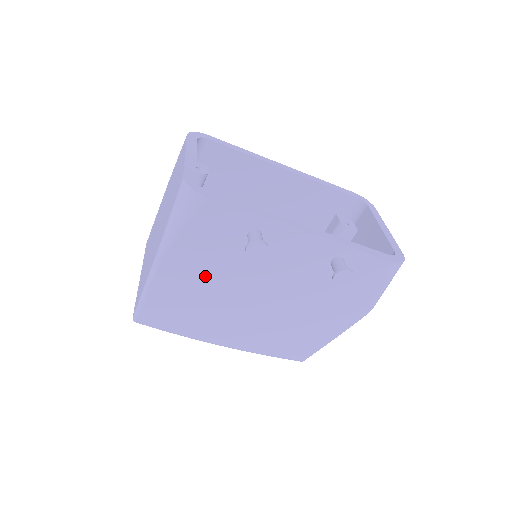
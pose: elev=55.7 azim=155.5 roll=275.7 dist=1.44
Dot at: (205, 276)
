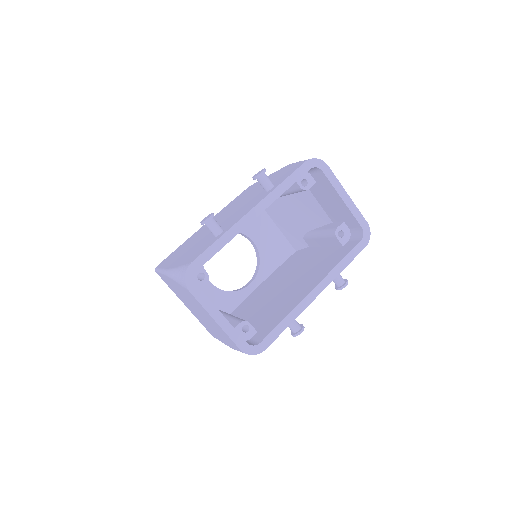
Dot at: occluded
